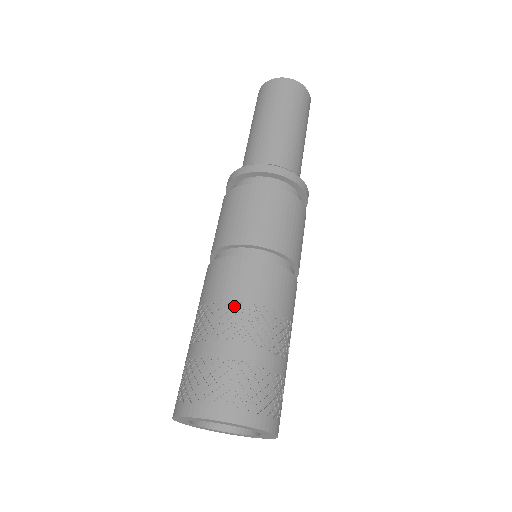
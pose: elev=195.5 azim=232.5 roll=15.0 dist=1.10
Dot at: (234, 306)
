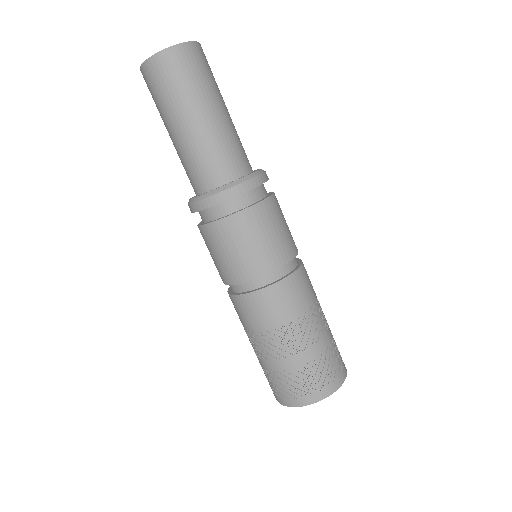
Dot at: (262, 335)
